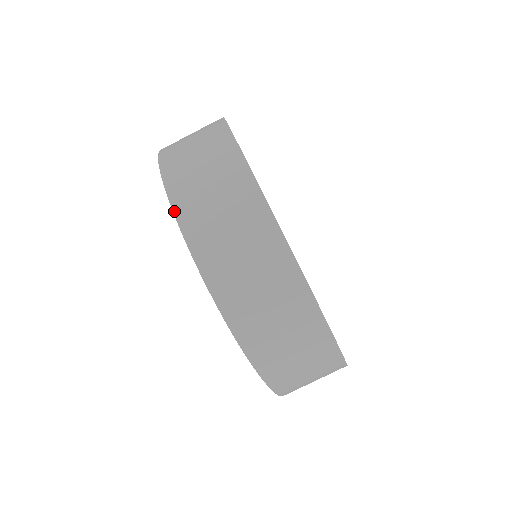
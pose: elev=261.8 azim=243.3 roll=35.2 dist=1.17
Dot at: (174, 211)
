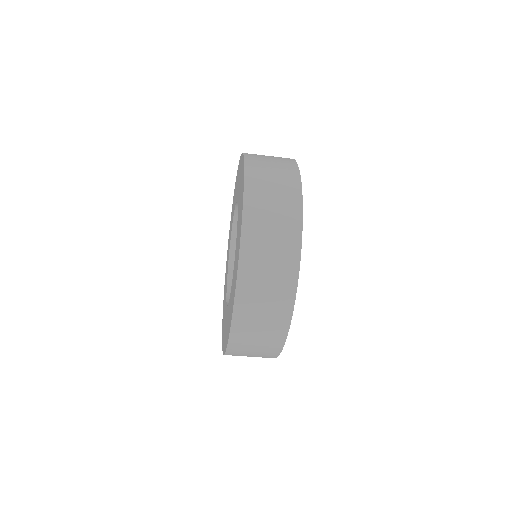
Dot at: (243, 212)
